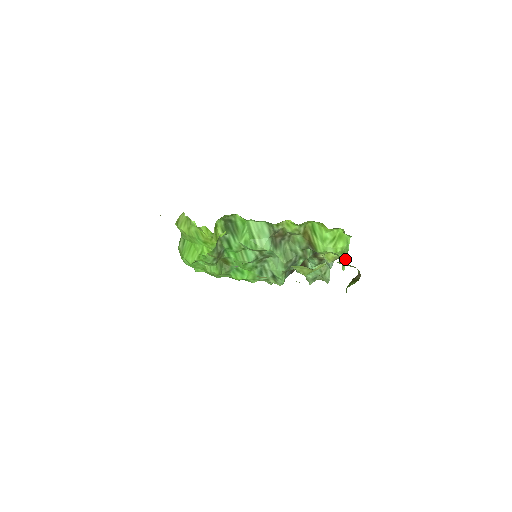
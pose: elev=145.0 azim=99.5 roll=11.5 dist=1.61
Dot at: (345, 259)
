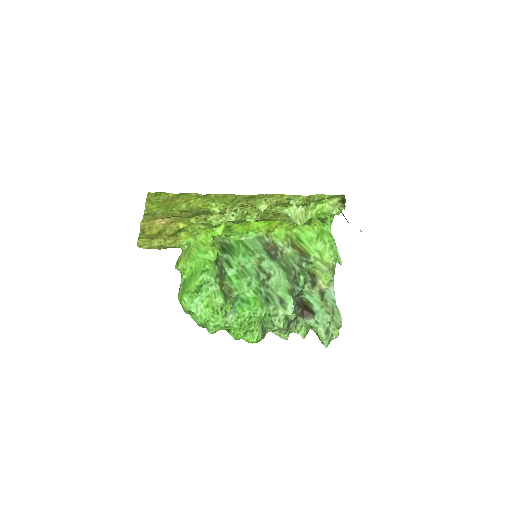
Dot at: (337, 252)
